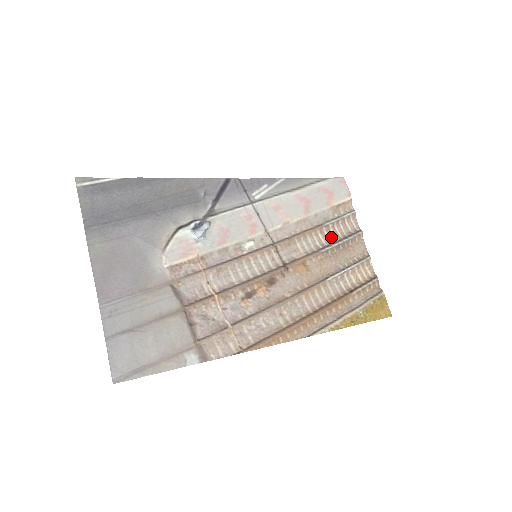
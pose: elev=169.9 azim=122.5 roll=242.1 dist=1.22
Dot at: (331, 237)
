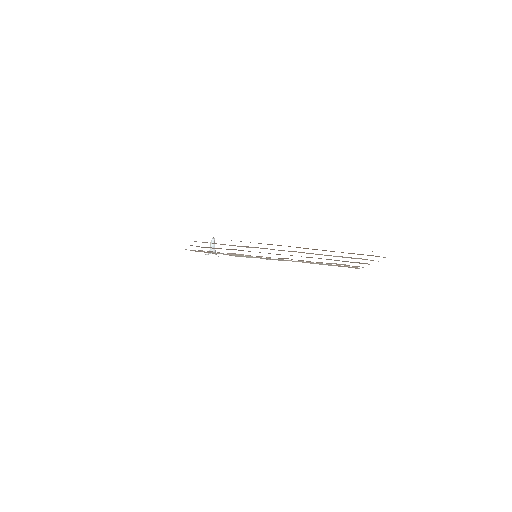
Dot at: occluded
